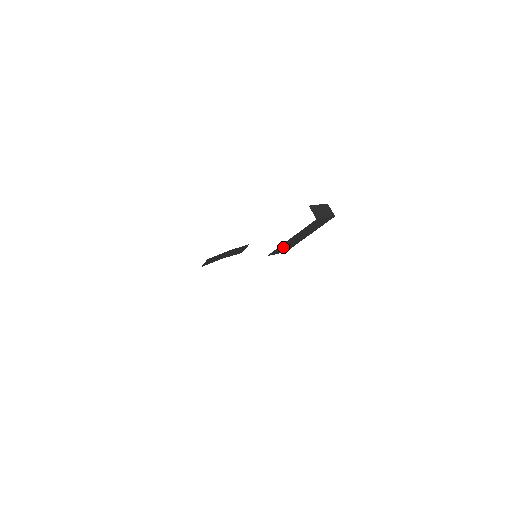
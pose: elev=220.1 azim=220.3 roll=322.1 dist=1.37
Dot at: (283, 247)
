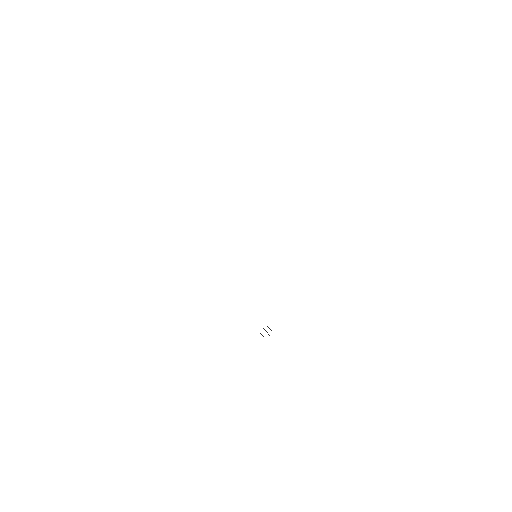
Dot at: occluded
